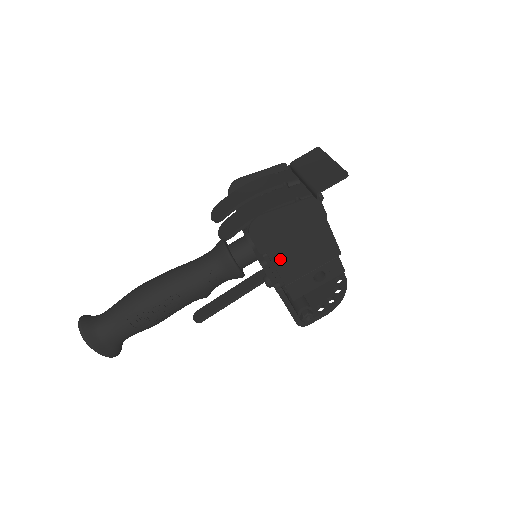
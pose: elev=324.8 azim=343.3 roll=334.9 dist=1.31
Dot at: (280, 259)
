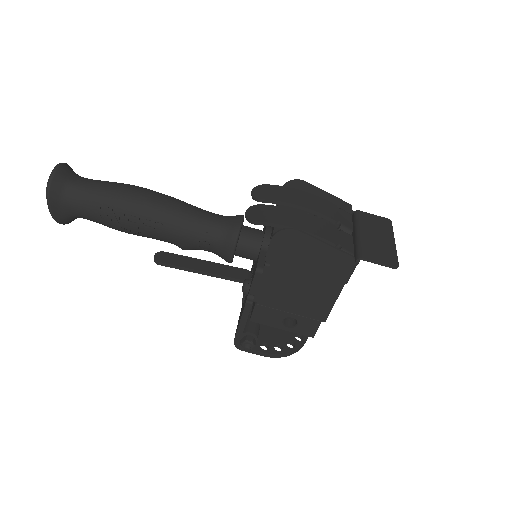
Dot at: (275, 279)
